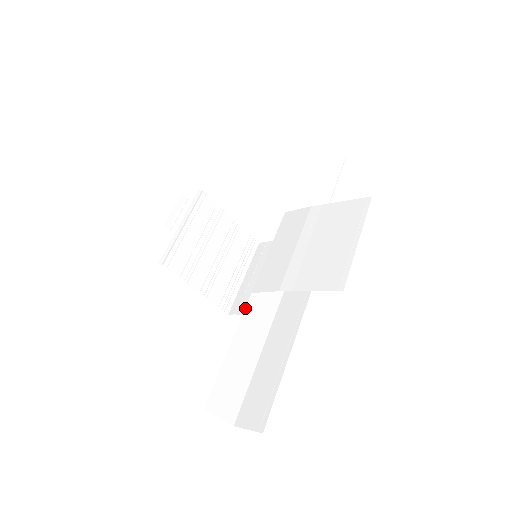
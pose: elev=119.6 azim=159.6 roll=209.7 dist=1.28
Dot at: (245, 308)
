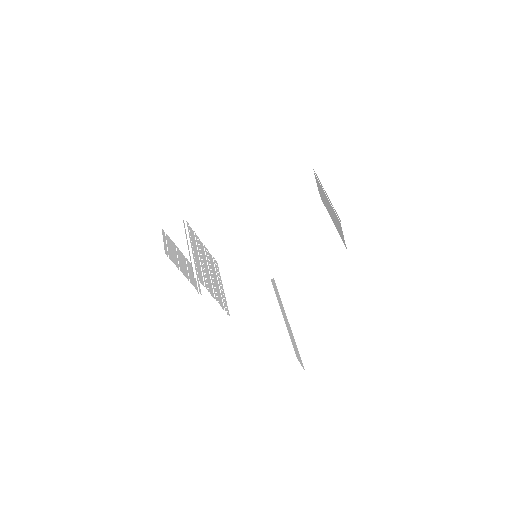
Dot at: (274, 289)
